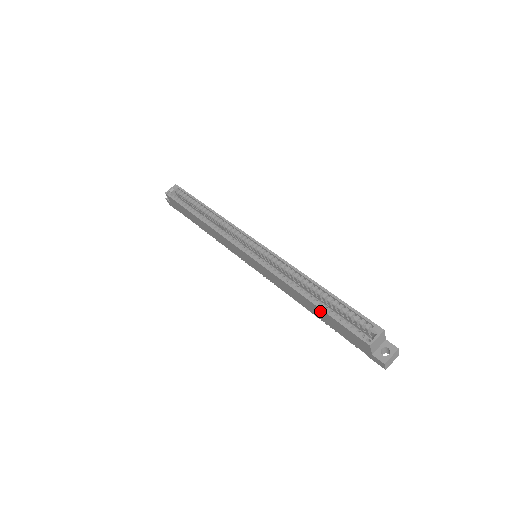
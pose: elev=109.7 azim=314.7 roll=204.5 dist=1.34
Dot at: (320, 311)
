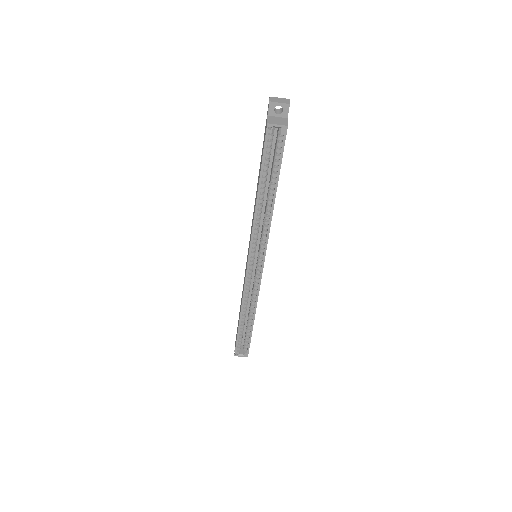
Dot at: occluded
